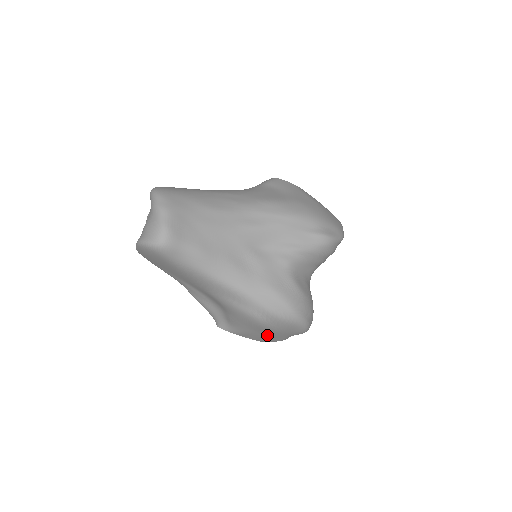
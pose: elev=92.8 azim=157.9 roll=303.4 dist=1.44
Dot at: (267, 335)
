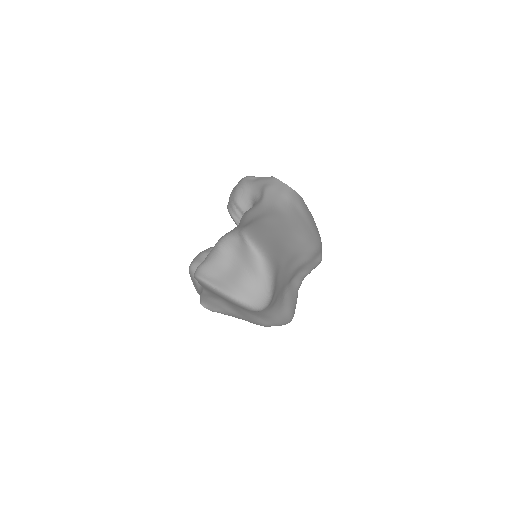
Dot at: occluded
